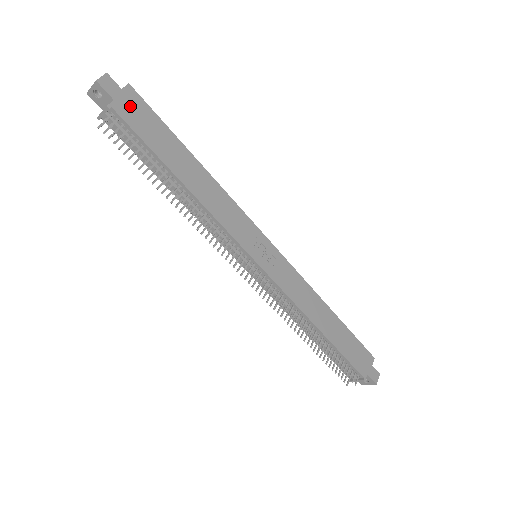
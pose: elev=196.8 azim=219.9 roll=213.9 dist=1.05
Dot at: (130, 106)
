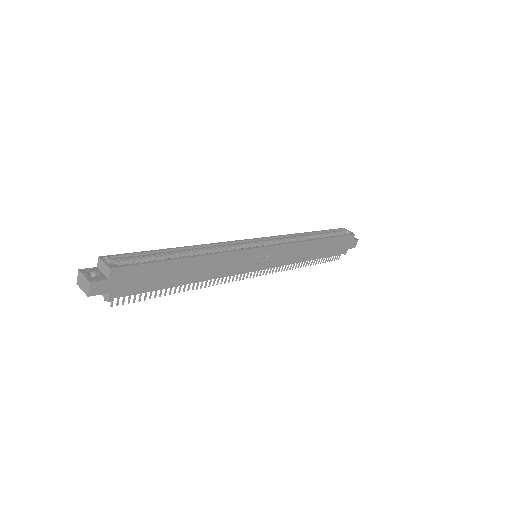
Dot at: (123, 282)
